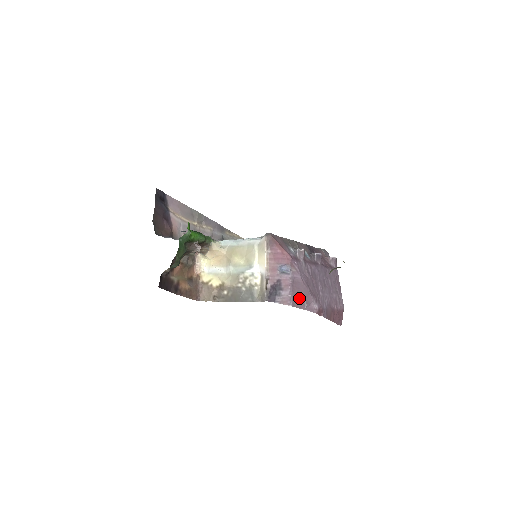
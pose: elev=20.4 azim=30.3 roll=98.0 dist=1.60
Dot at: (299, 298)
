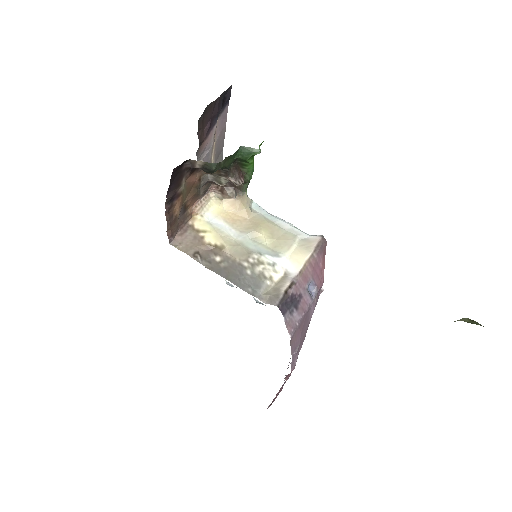
Dot at: (299, 336)
